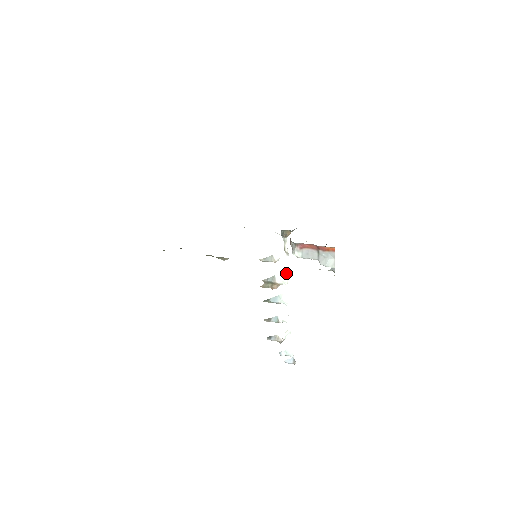
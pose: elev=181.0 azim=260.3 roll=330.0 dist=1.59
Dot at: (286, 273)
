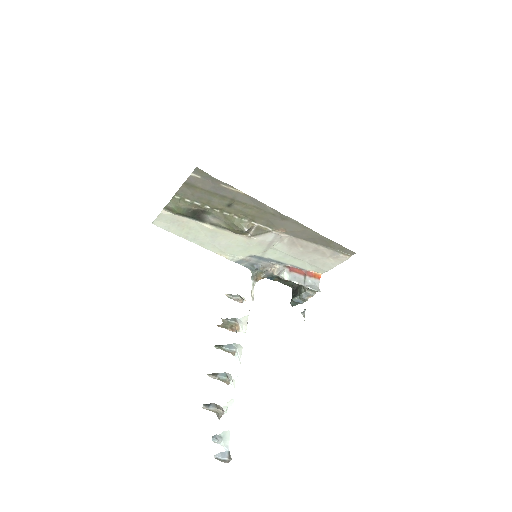
Dot at: (247, 319)
